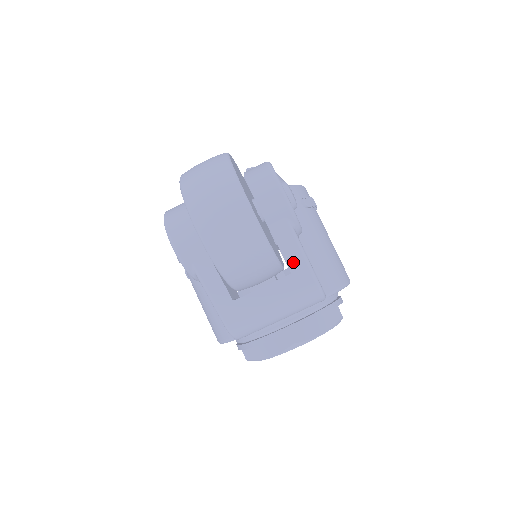
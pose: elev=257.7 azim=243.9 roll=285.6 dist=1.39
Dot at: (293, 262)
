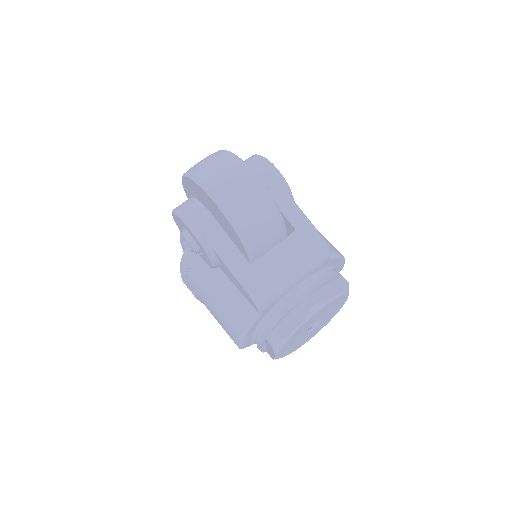
Dot at: (295, 220)
